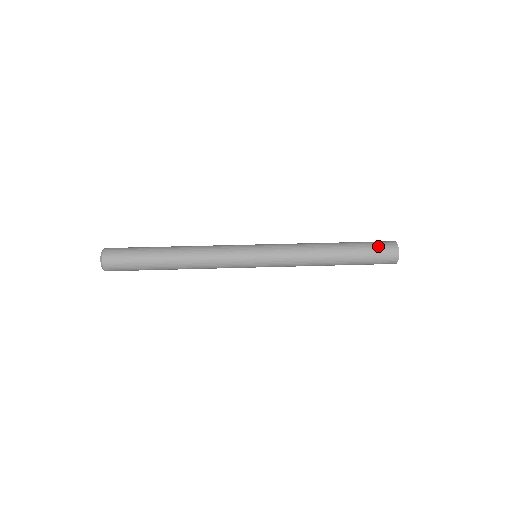
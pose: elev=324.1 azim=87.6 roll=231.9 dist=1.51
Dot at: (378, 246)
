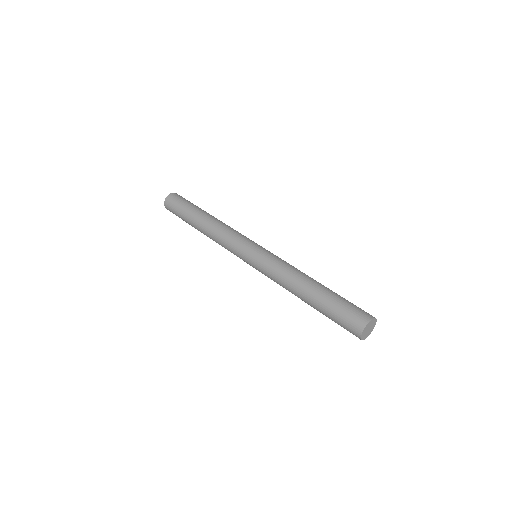
Dot at: (343, 319)
